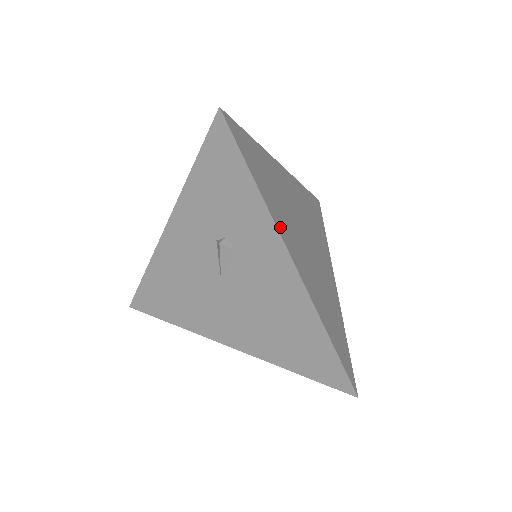
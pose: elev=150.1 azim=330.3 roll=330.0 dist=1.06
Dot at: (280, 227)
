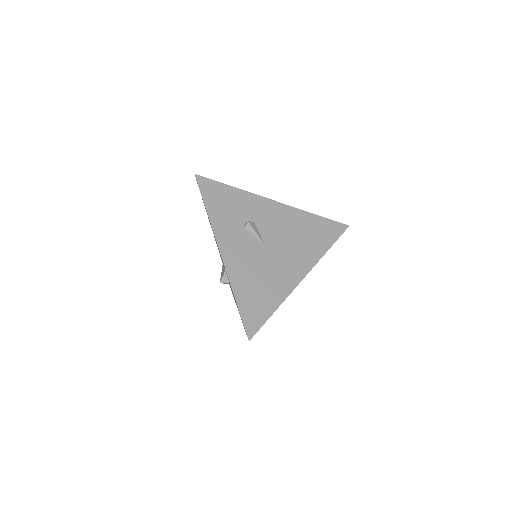
Dot at: occluded
